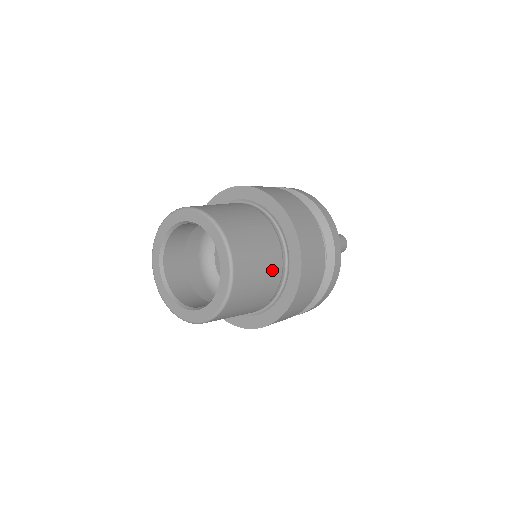
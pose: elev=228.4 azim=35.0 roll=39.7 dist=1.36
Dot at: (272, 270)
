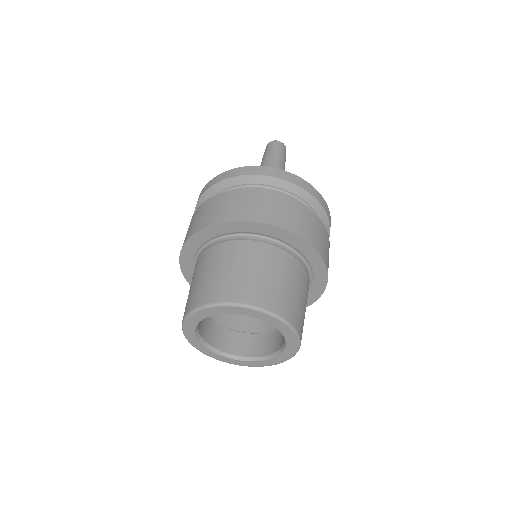
Dot at: occluded
